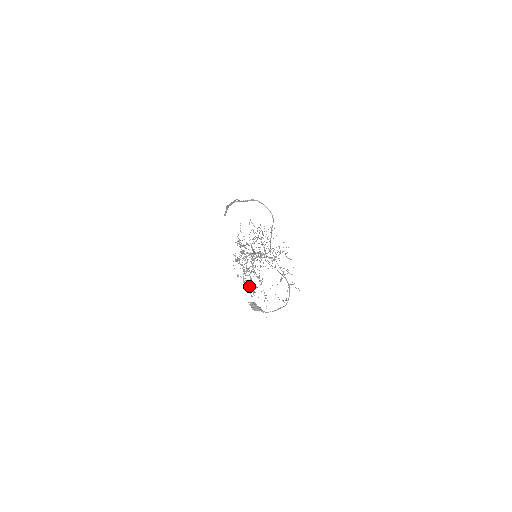
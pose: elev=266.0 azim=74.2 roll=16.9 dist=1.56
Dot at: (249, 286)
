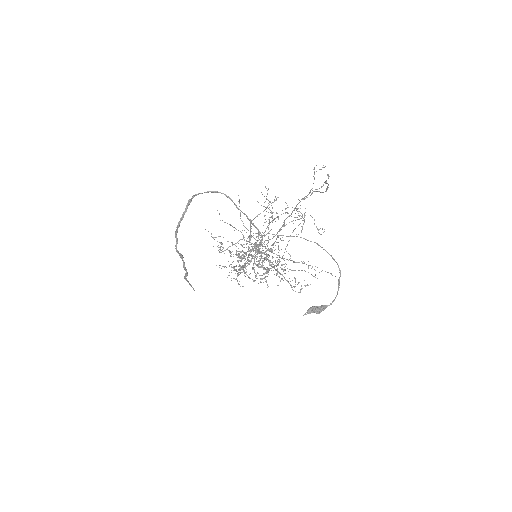
Dot at: occluded
